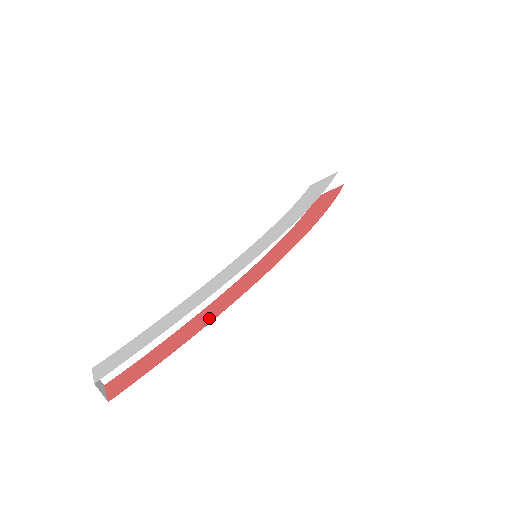
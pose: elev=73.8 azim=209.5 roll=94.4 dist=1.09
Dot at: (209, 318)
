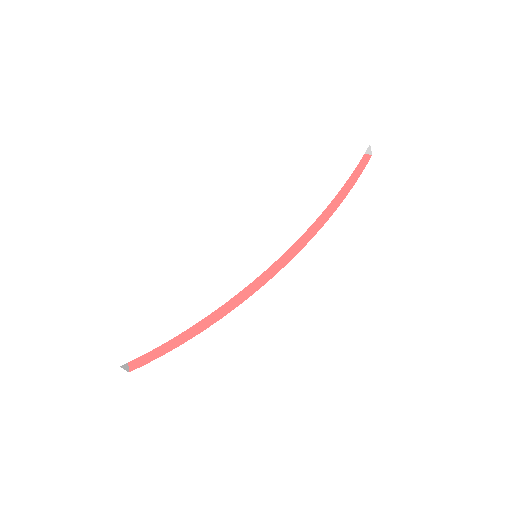
Dot at: (205, 321)
